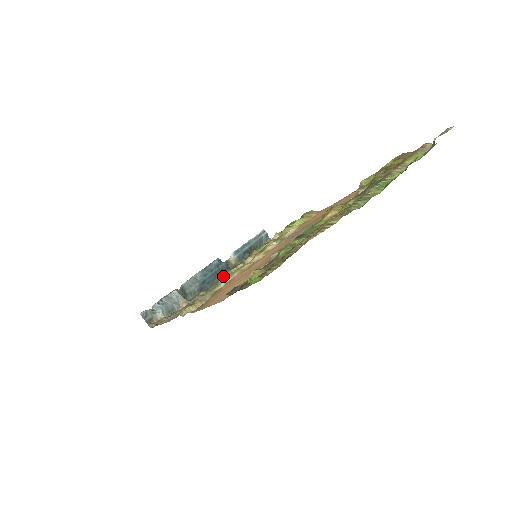
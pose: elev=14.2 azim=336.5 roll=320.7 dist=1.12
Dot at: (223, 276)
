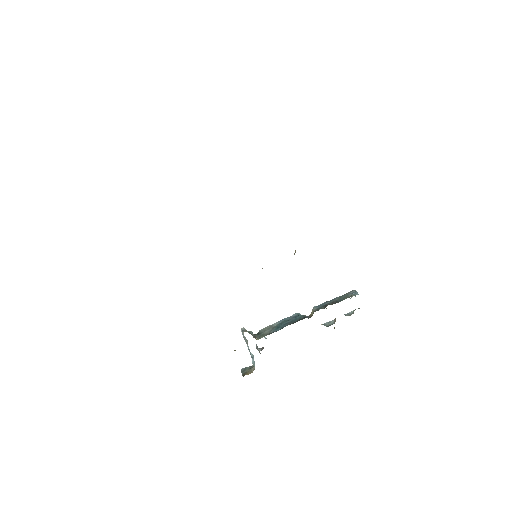
Dot at: occluded
